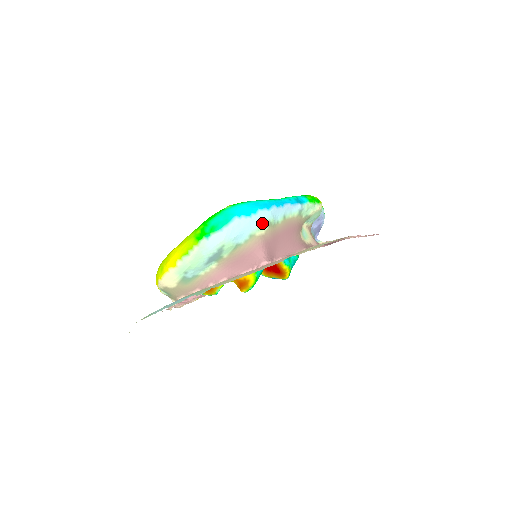
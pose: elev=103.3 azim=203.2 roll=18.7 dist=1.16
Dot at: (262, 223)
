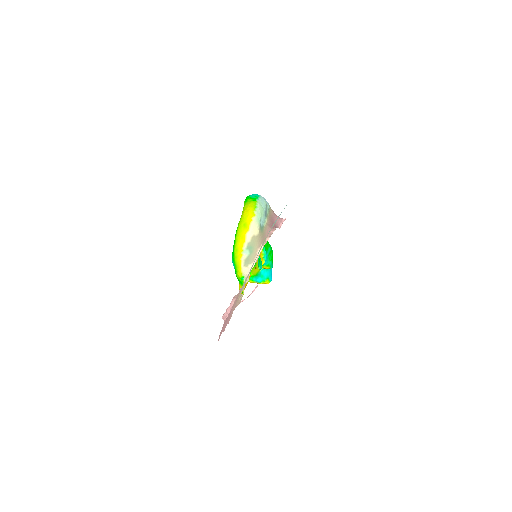
Dot at: occluded
